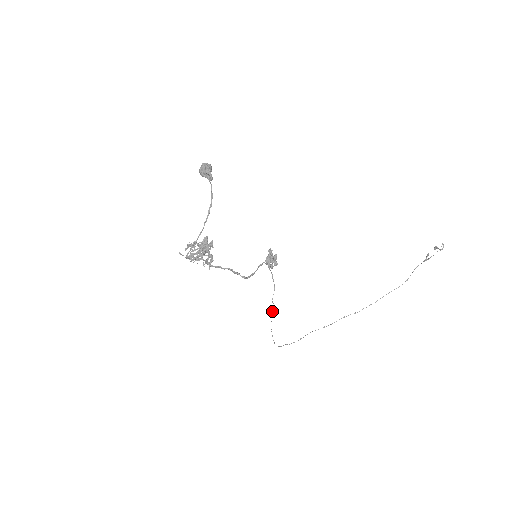
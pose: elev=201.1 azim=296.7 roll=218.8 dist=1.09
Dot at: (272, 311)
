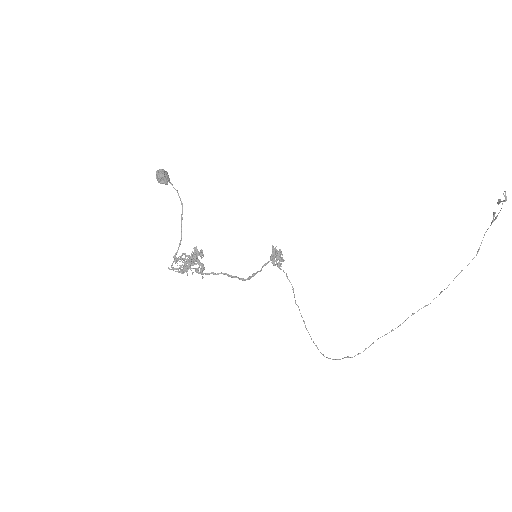
Dot at: (301, 316)
